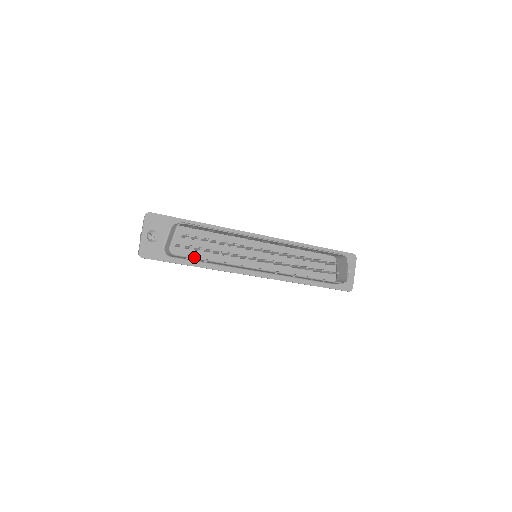
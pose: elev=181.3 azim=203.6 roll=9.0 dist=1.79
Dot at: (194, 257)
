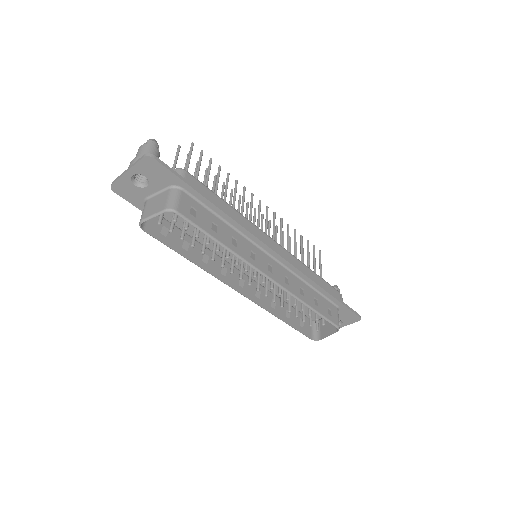
Dot at: (165, 244)
